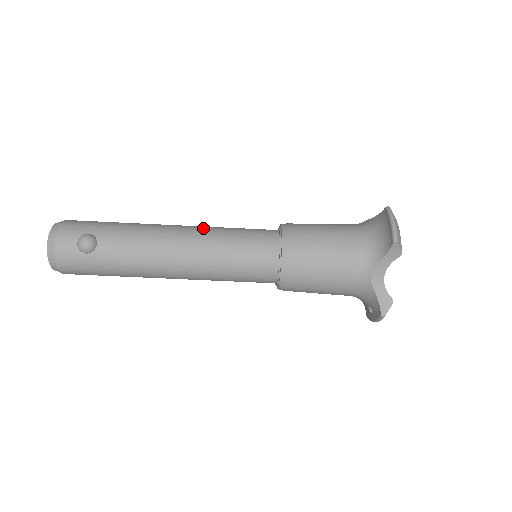
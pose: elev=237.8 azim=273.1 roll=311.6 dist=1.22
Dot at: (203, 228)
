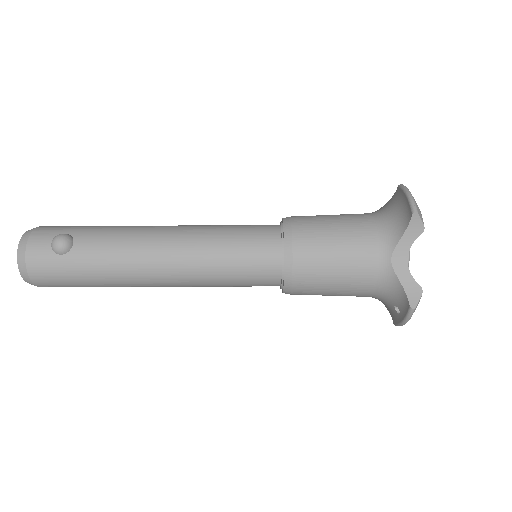
Dot at: (194, 225)
